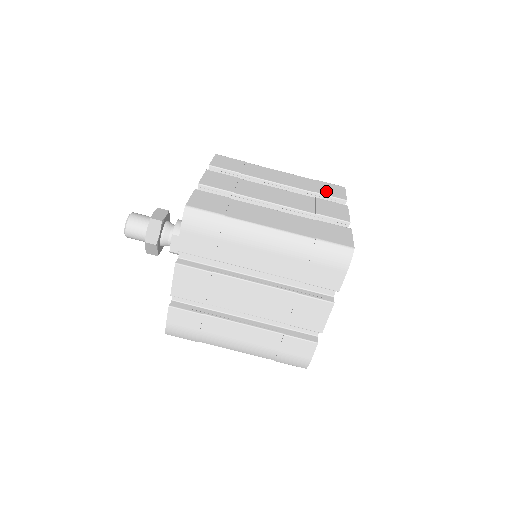
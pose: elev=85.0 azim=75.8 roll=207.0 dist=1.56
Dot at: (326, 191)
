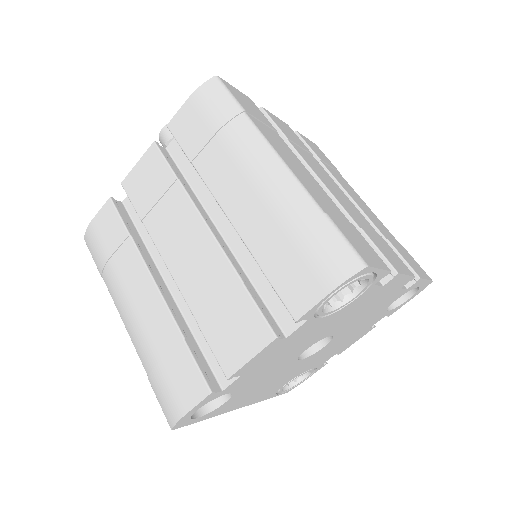
Dot at: (403, 253)
